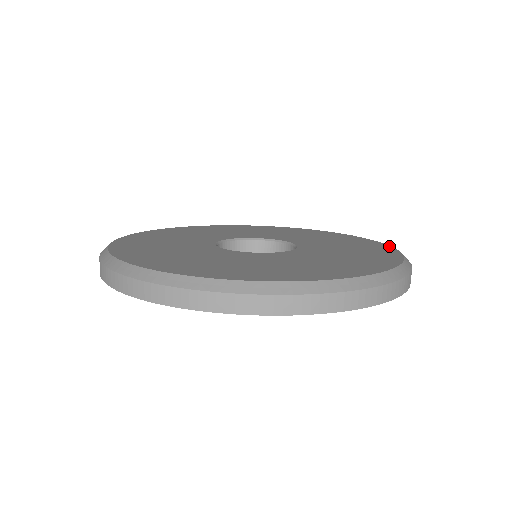
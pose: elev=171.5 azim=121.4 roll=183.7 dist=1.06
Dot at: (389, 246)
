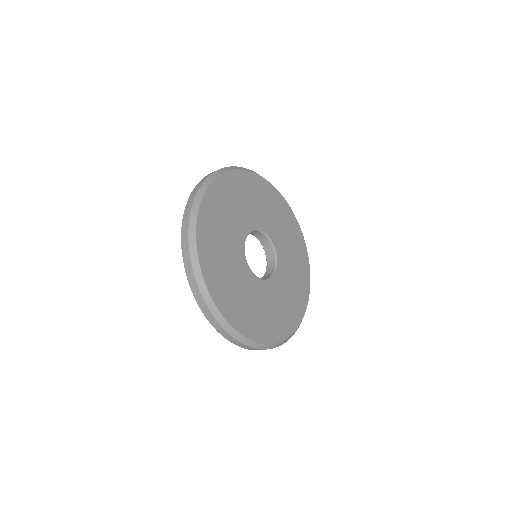
Dot at: (299, 225)
